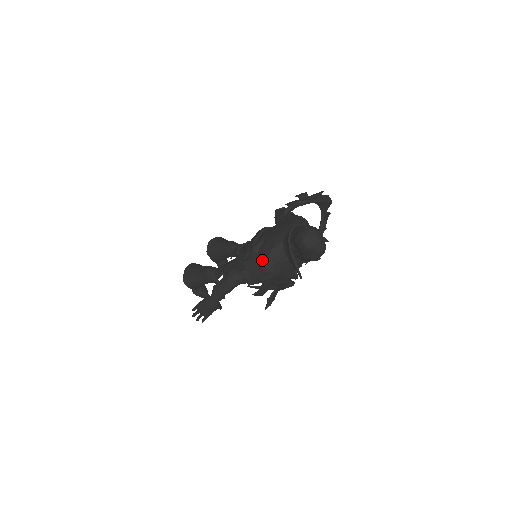
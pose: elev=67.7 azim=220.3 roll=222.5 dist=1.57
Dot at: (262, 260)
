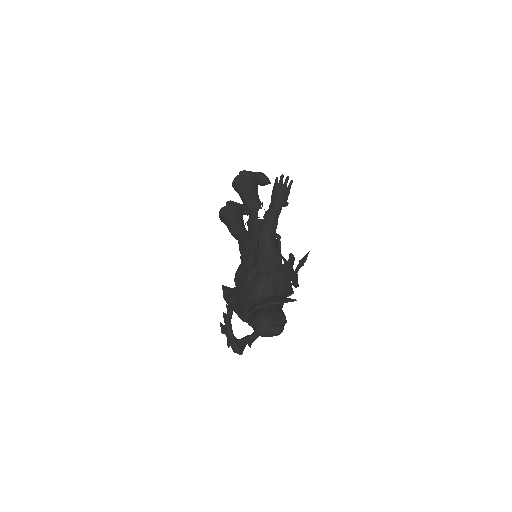
Dot at: (239, 316)
